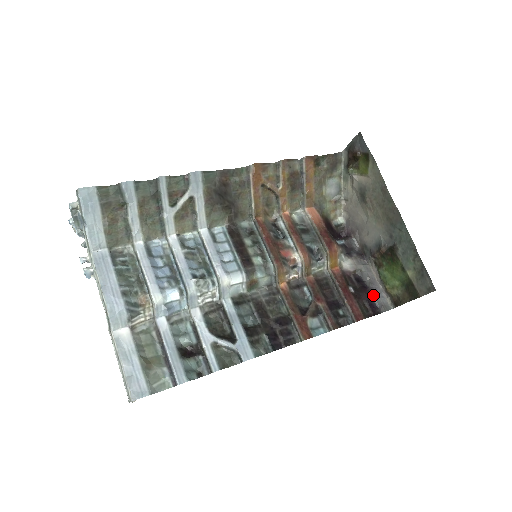
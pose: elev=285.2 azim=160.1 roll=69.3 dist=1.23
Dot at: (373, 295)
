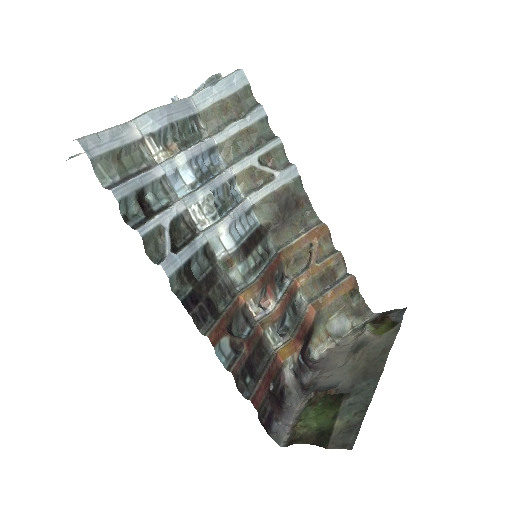
Dot at: (279, 417)
